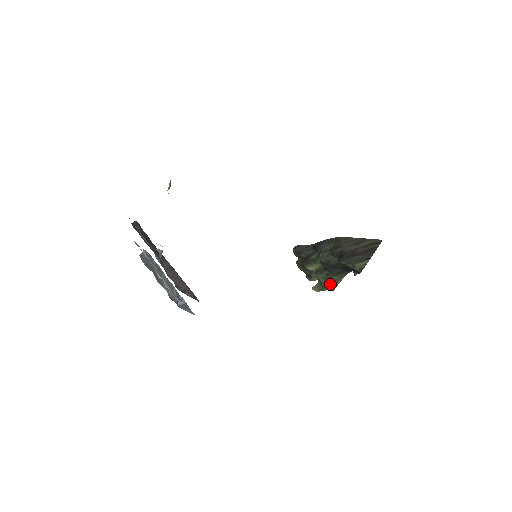
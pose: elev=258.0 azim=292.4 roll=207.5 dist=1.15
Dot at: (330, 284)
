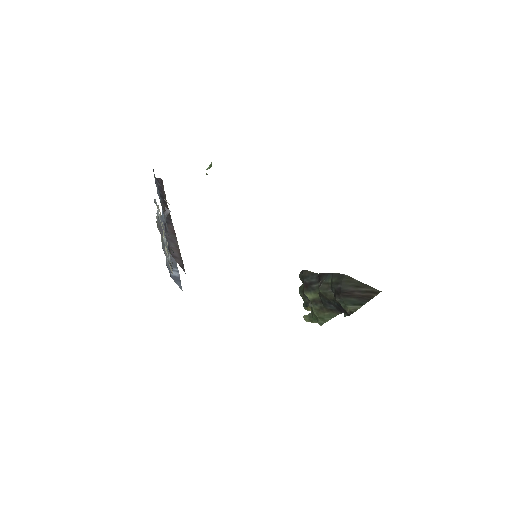
Dot at: (320, 318)
